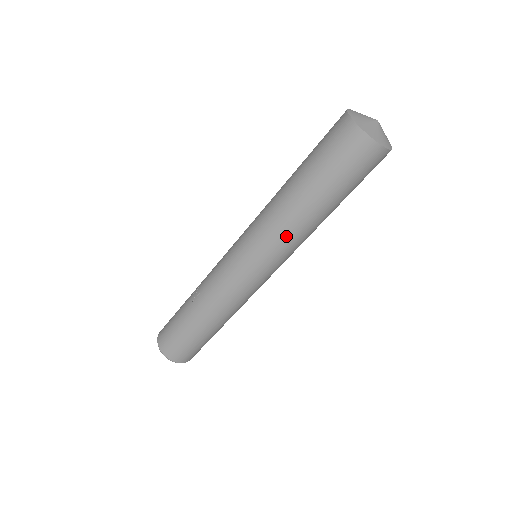
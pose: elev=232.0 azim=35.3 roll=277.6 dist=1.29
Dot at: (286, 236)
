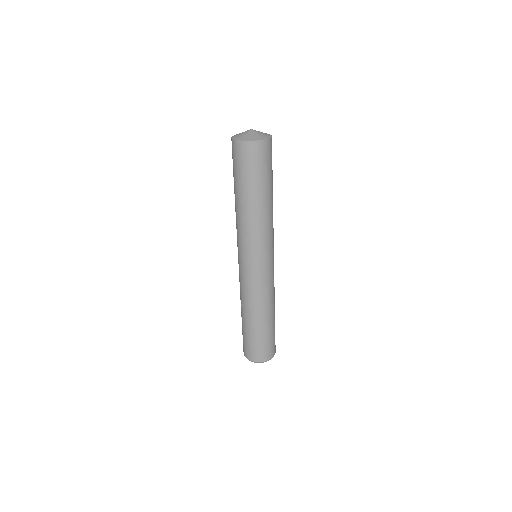
Dot at: (261, 229)
